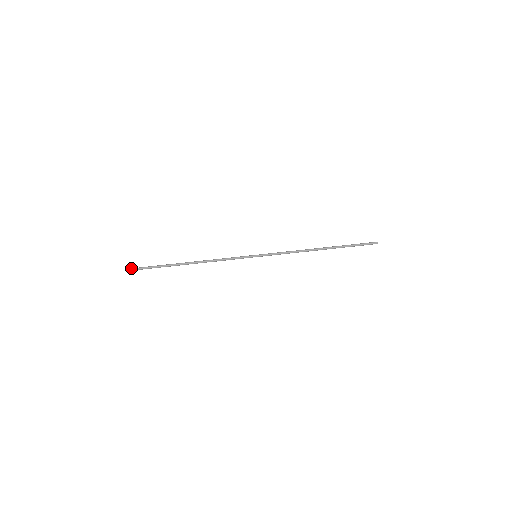
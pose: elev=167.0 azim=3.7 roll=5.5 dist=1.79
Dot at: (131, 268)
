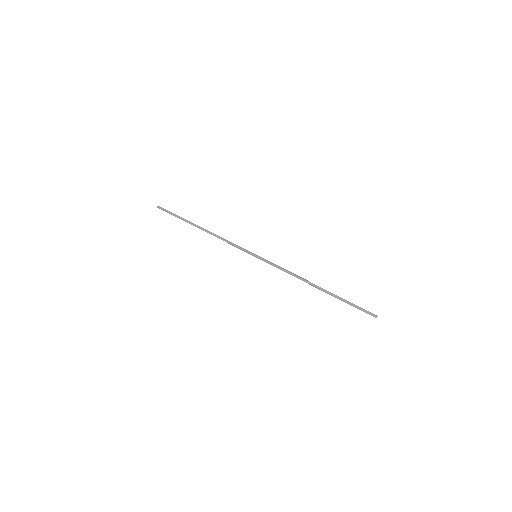
Dot at: occluded
